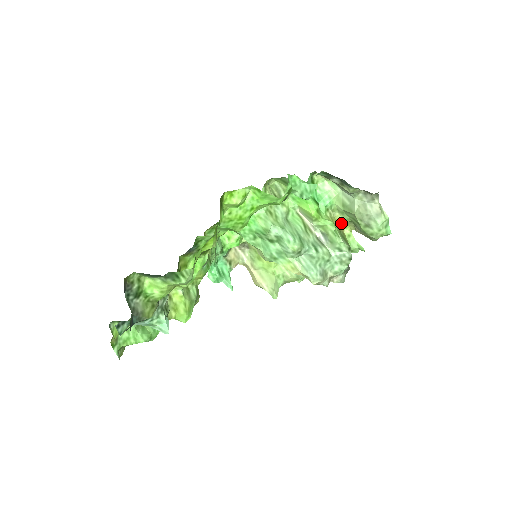
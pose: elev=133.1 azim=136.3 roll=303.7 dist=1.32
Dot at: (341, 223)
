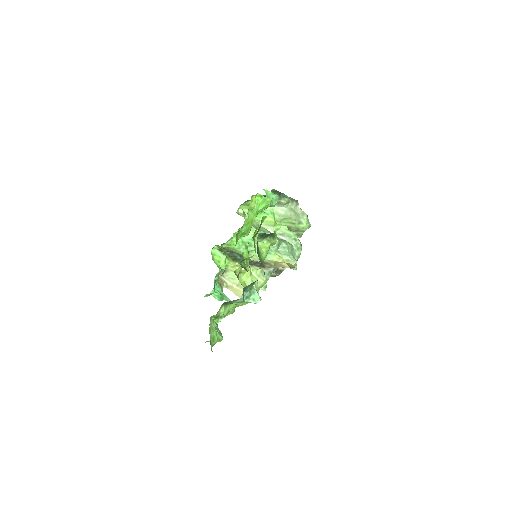
Dot at: occluded
